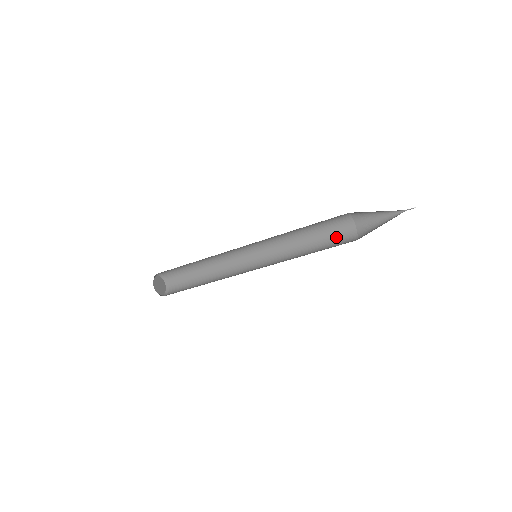
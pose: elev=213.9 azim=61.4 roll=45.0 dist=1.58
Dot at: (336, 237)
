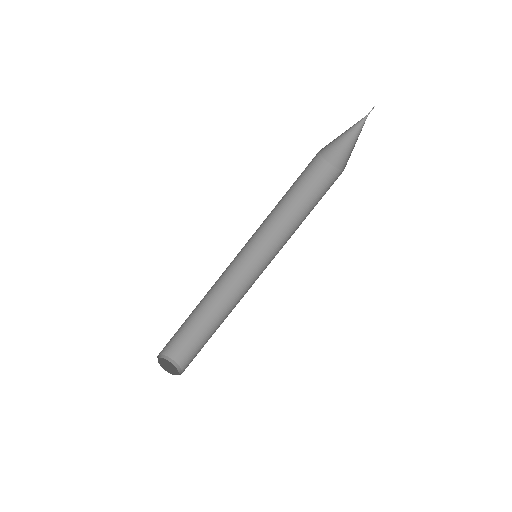
Dot at: occluded
